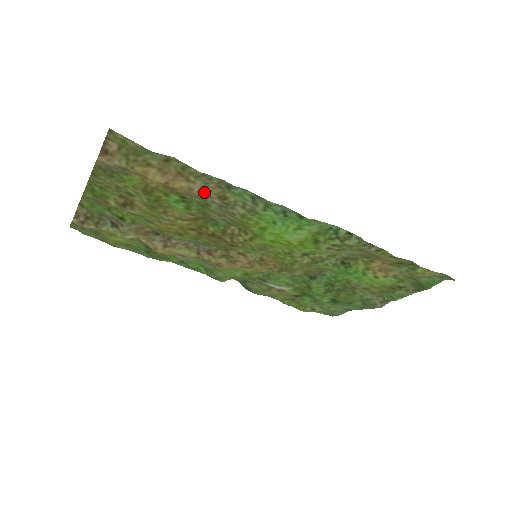
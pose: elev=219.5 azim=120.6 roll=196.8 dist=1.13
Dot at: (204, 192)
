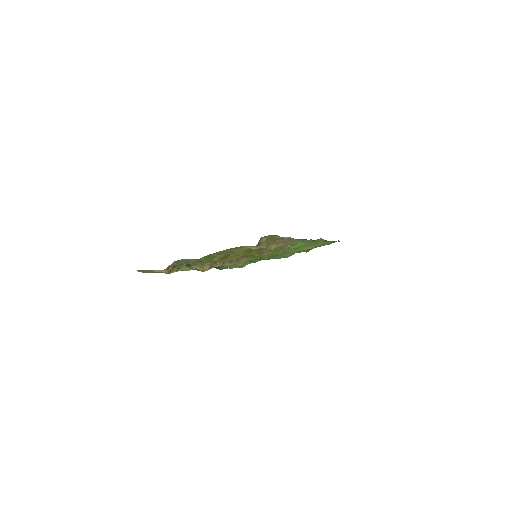
Dot at: occluded
